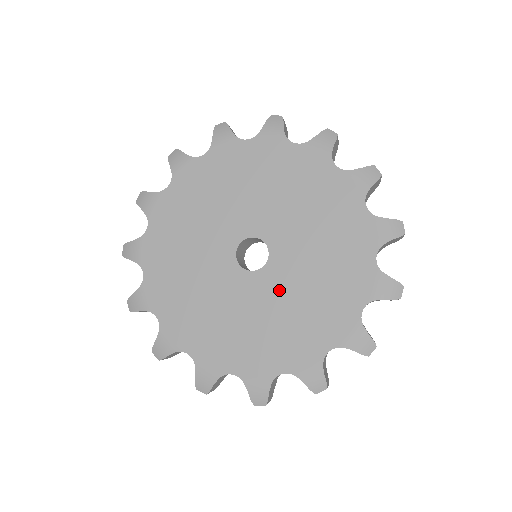
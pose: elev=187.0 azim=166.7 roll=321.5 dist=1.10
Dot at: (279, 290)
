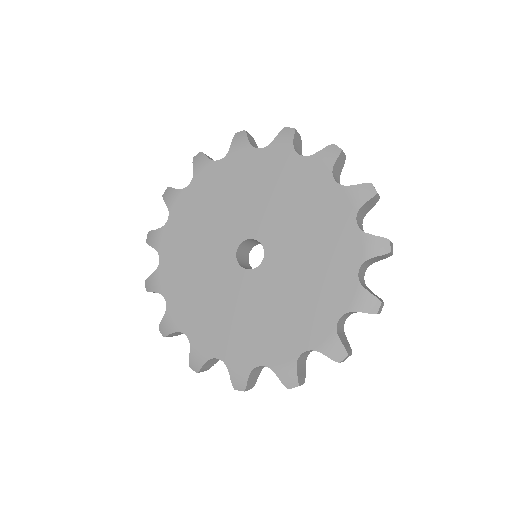
Dot at: (268, 290)
